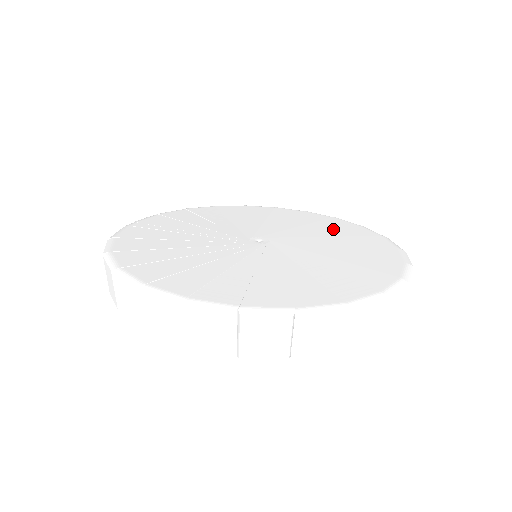
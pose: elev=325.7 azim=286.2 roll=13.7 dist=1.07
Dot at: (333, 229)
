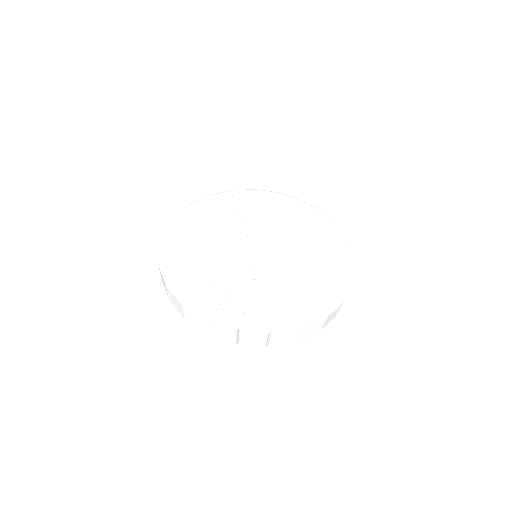
Dot at: (313, 231)
